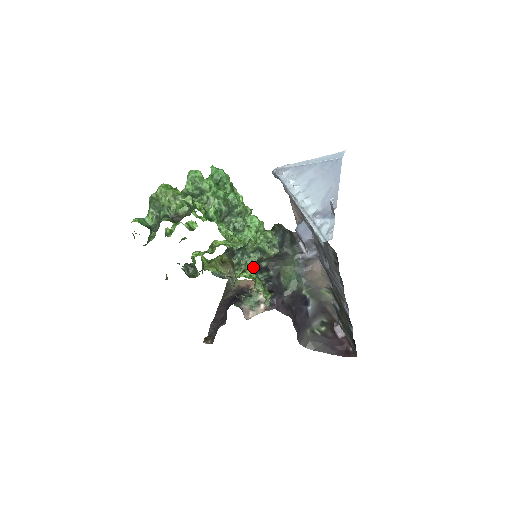
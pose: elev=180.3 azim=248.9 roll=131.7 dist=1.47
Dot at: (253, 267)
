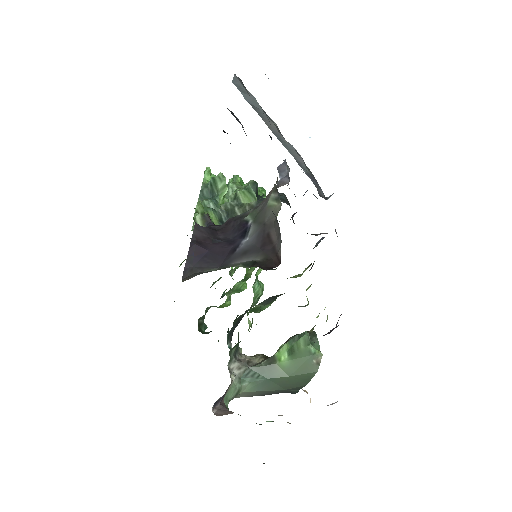
Dot at: (217, 213)
